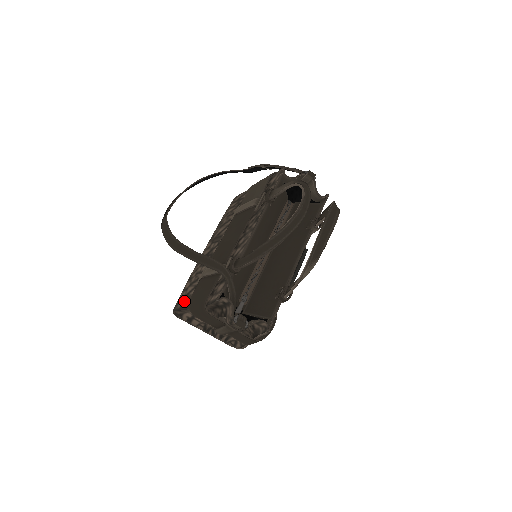
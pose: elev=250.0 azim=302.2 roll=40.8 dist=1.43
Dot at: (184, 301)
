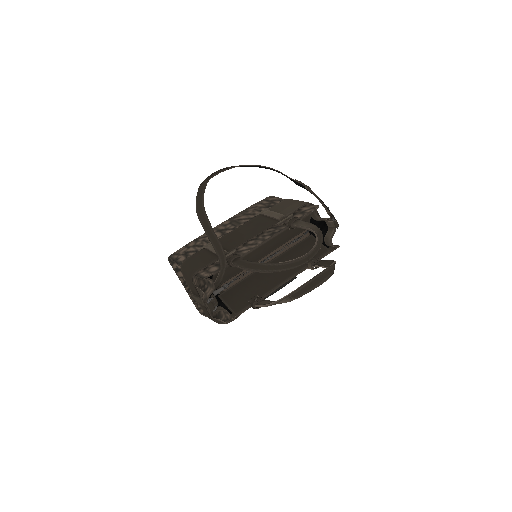
Dot at: (181, 256)
